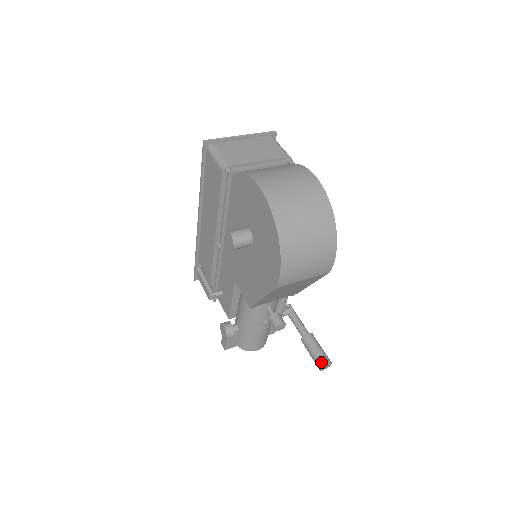
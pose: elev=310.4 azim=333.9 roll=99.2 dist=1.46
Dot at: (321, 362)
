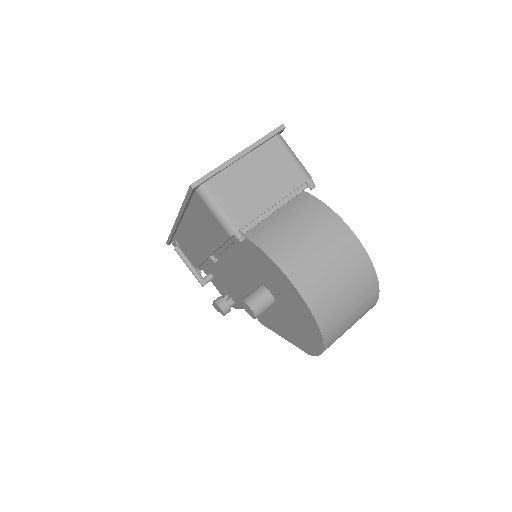
Dot at: occluded
